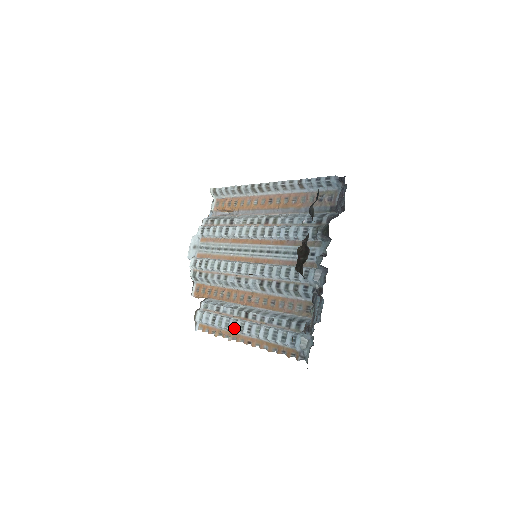
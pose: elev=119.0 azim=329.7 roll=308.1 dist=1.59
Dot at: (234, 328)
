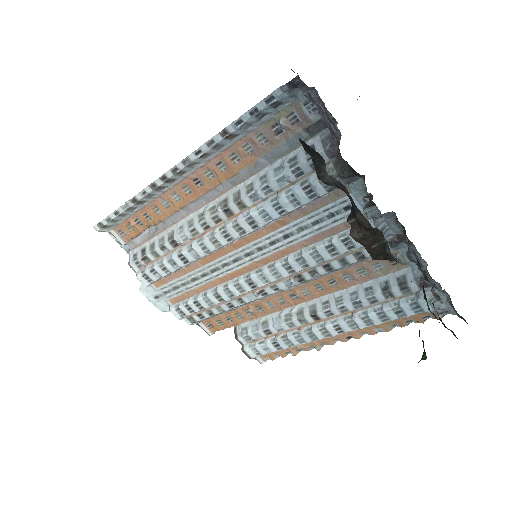
Dot at: (315, 339)
